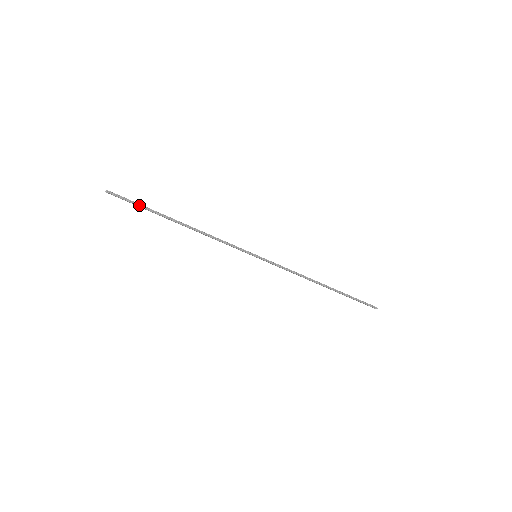
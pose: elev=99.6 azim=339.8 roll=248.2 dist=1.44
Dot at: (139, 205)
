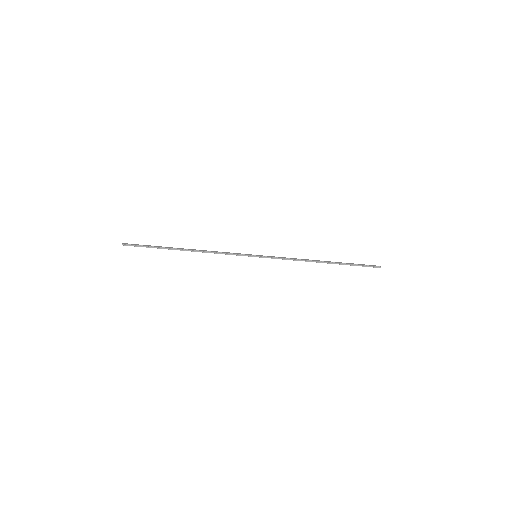
Dot at: (150, 247)
